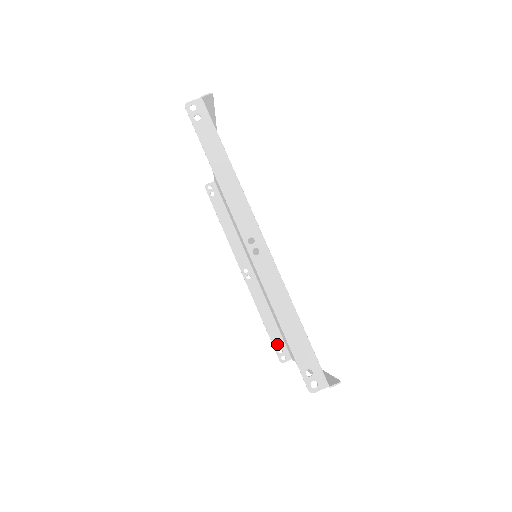
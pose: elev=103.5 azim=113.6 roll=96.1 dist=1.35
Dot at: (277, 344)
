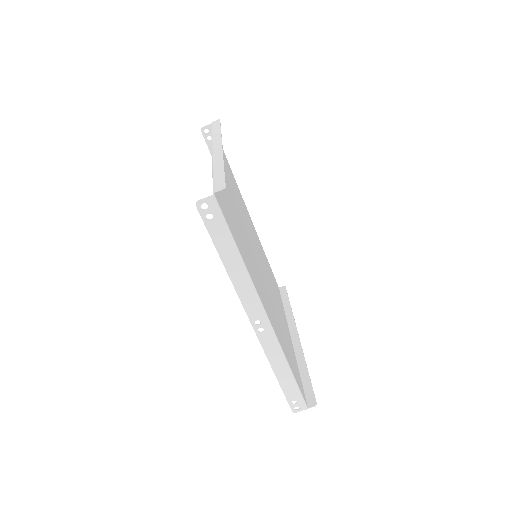
Dot at: occluded
